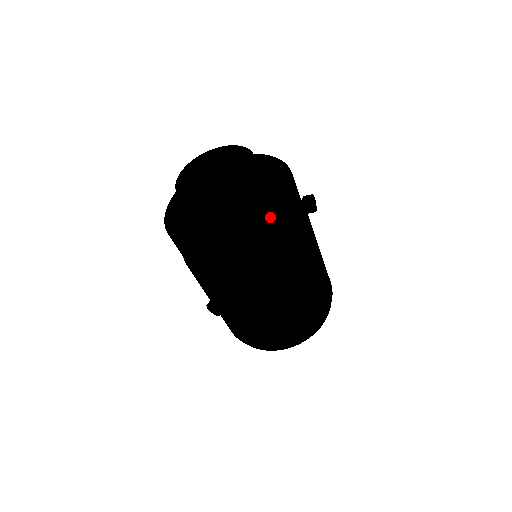
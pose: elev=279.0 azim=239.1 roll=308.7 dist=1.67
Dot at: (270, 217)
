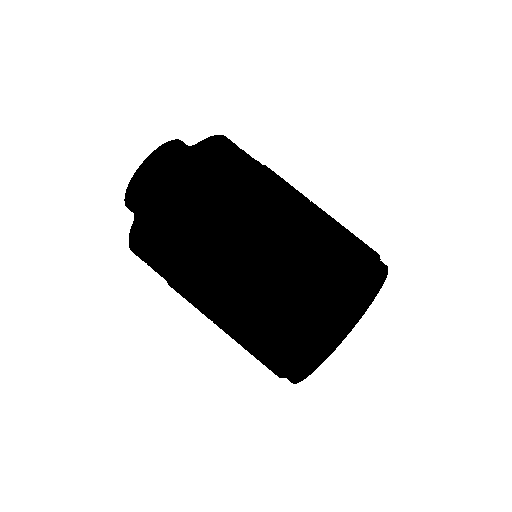
Dot at: occluded
